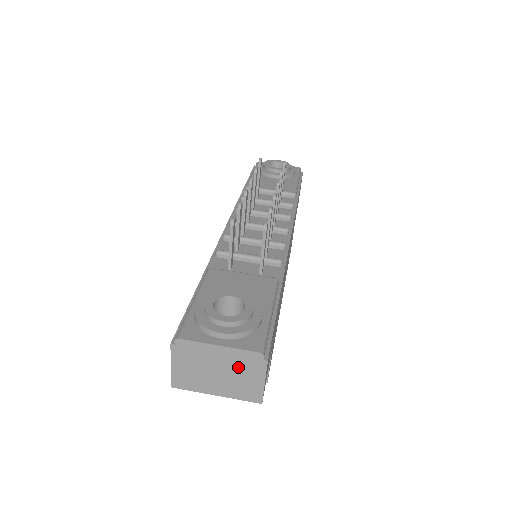
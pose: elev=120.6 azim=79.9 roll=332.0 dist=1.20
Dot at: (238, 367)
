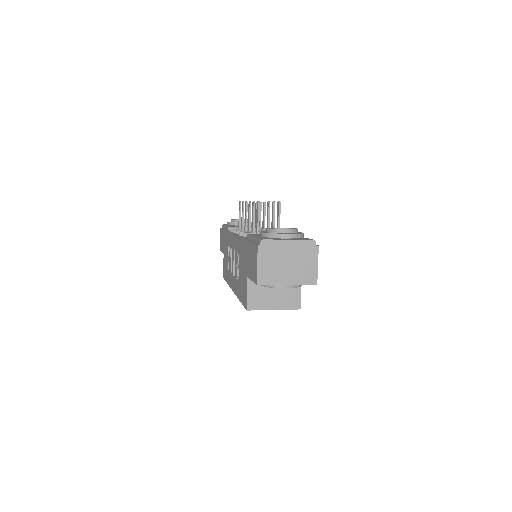
Dot at: (301, 255)
